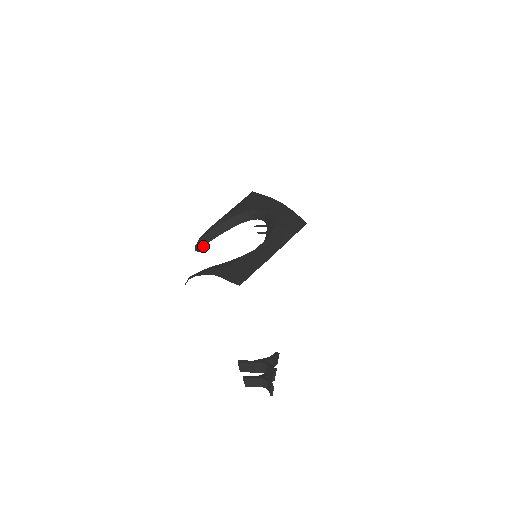
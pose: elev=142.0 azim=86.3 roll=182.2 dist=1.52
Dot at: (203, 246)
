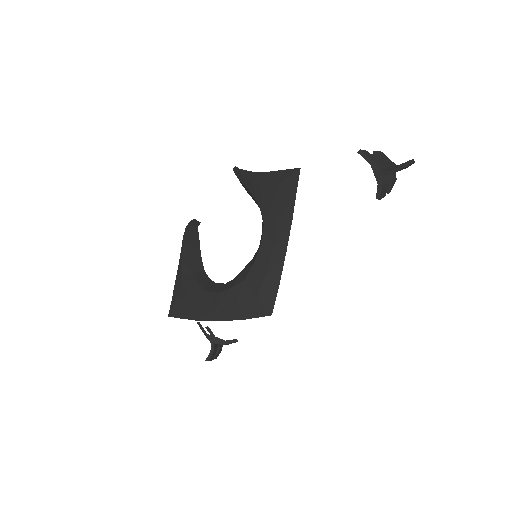
Dot at: occluded
